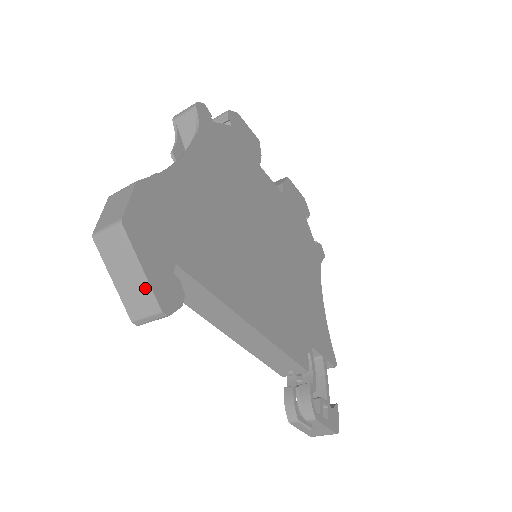
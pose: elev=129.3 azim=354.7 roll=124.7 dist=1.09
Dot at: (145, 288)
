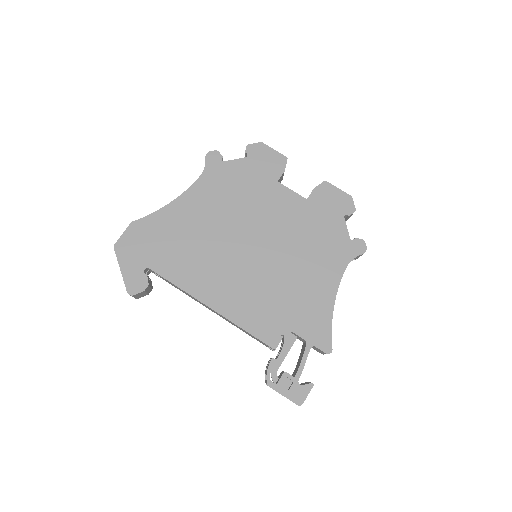
Dot at: (124, 280)
